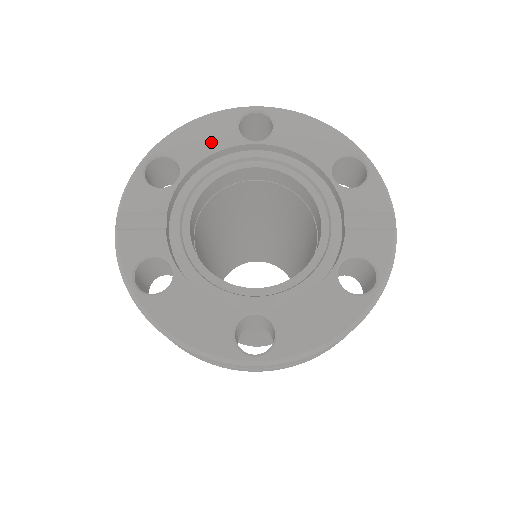
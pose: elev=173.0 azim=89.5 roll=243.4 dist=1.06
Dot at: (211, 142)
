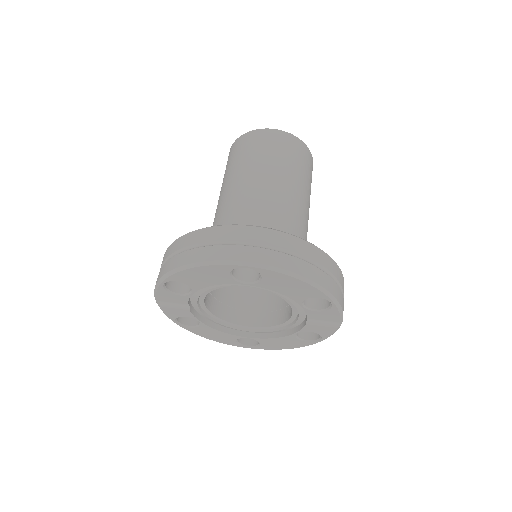
Dot at: (210, 280)
